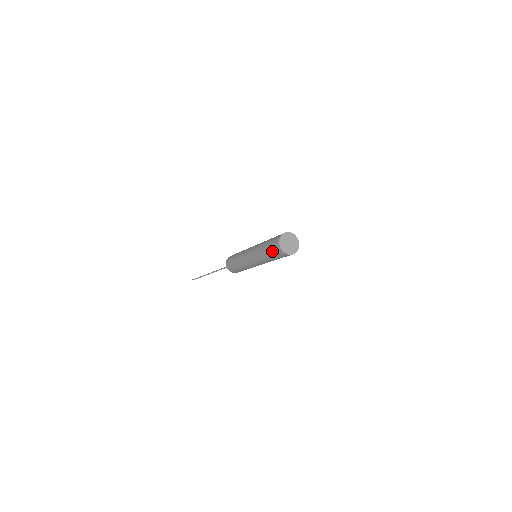
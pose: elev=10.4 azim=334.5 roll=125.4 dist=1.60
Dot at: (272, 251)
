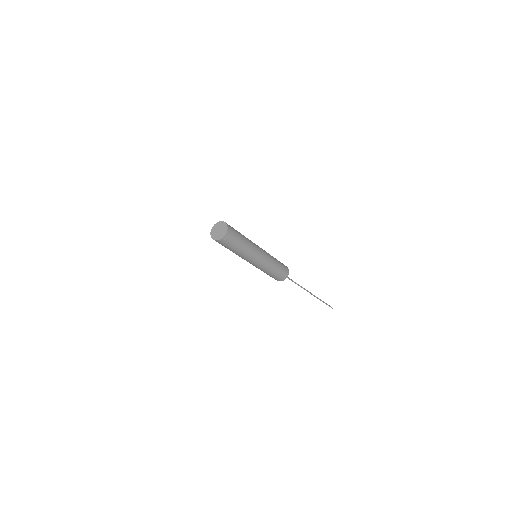
Dot at: occluded
